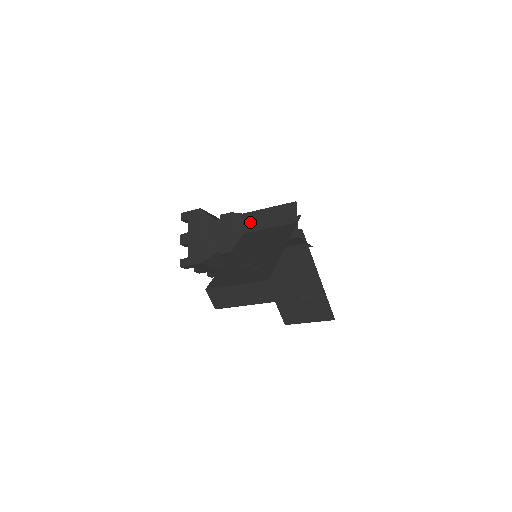
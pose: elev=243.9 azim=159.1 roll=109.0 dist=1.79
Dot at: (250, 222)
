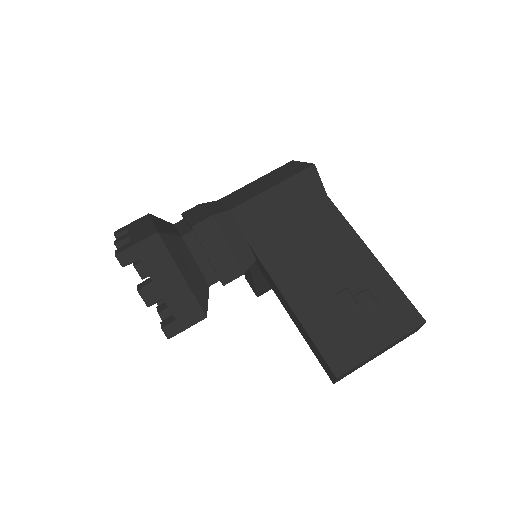
Dot at: (251, 219)
